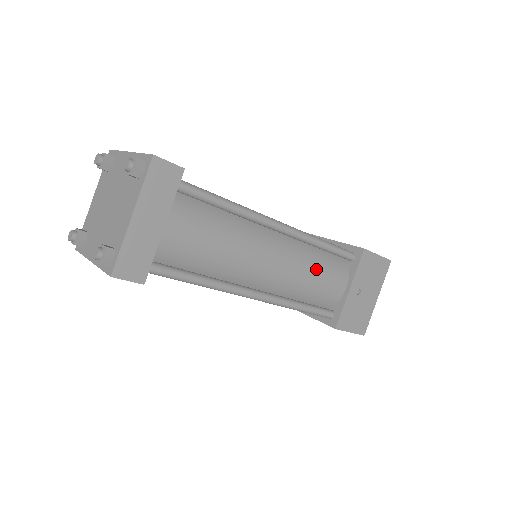
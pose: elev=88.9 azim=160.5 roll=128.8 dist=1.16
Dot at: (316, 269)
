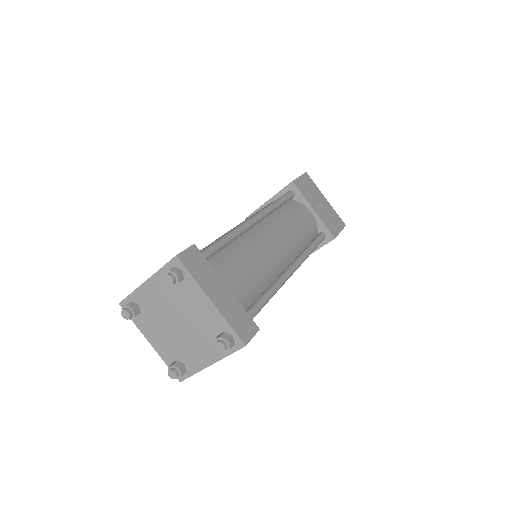
Dot at: (292, 220)
